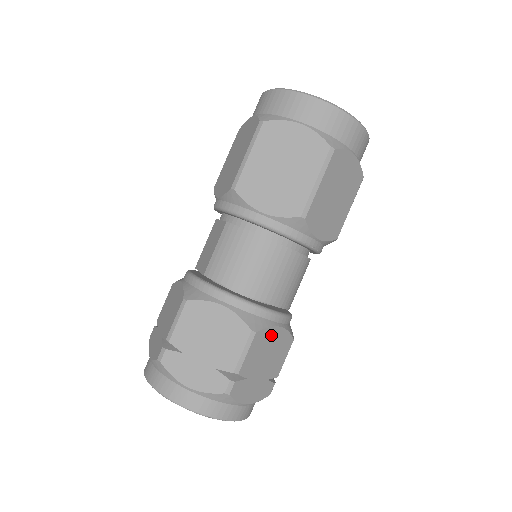
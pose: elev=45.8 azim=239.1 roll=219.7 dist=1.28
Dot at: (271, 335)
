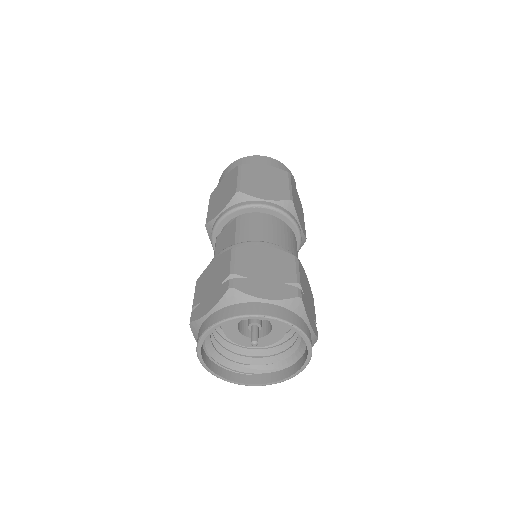
Dot at: (304, 274)
